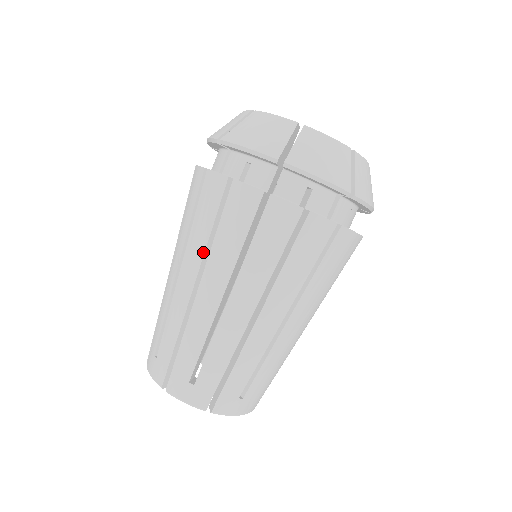
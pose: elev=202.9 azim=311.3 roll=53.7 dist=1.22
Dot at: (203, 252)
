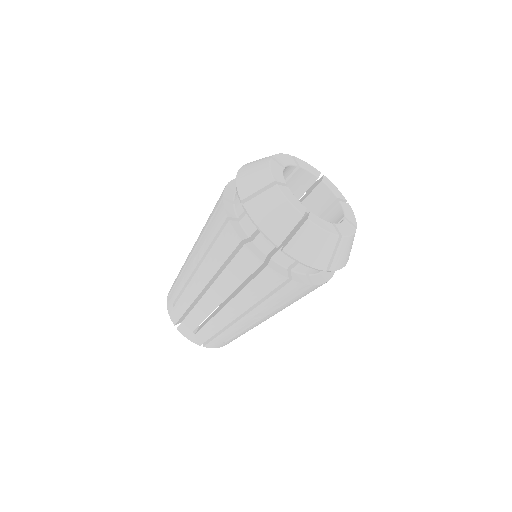
Dot at: (215, 273)
